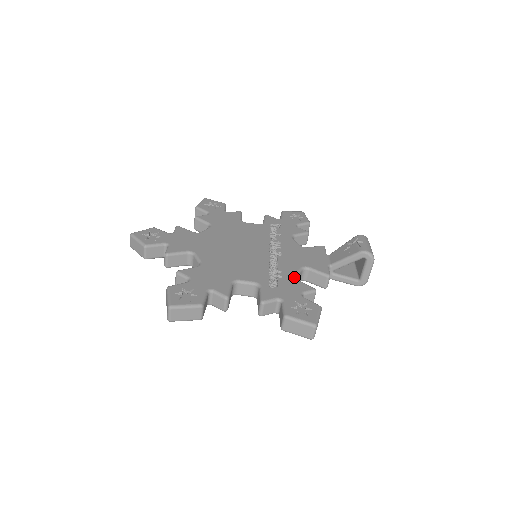
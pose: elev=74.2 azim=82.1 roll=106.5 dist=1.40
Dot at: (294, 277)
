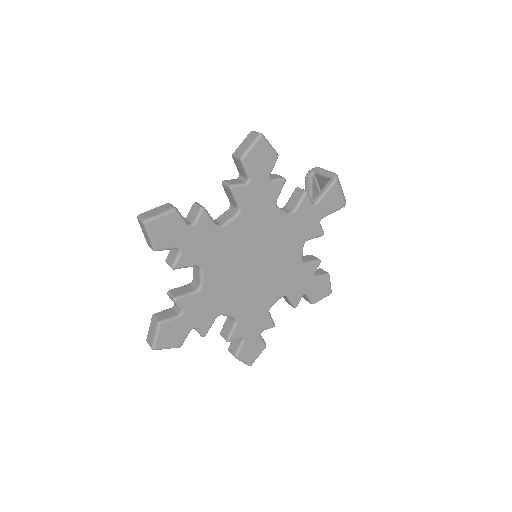
Dot at: occluded
